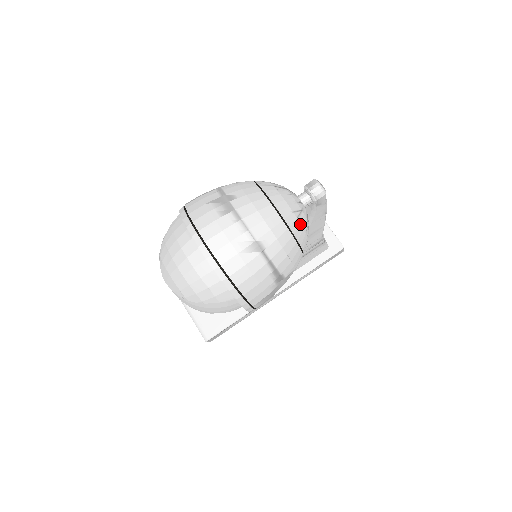
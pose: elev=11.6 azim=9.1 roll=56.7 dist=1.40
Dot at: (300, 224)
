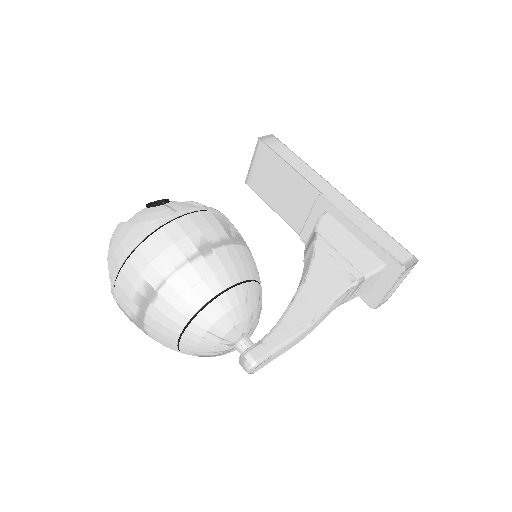
Dot at: occluded
